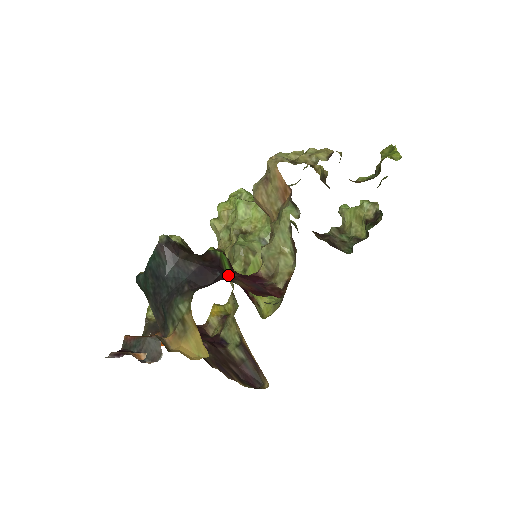
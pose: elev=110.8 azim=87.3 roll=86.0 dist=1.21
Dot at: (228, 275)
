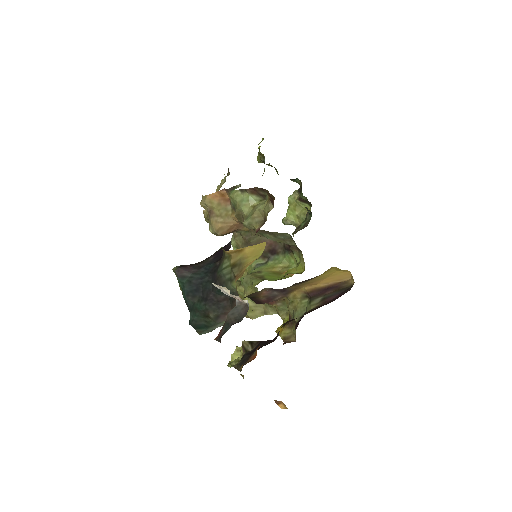
Dot at: occluded
